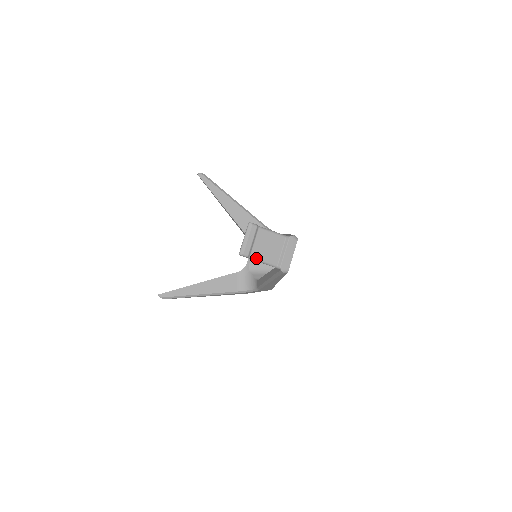
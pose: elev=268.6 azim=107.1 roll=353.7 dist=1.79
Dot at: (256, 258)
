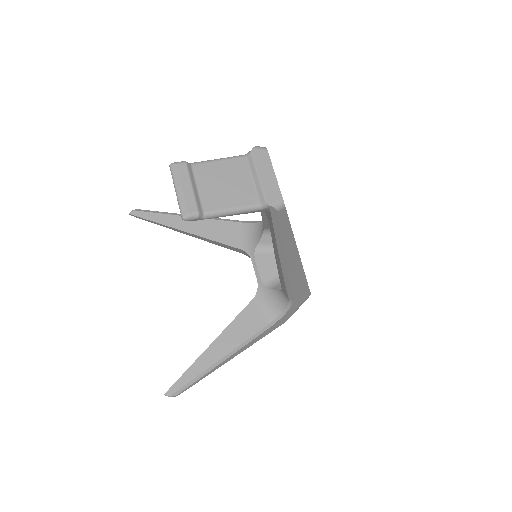
Dot at: (216, 211)
